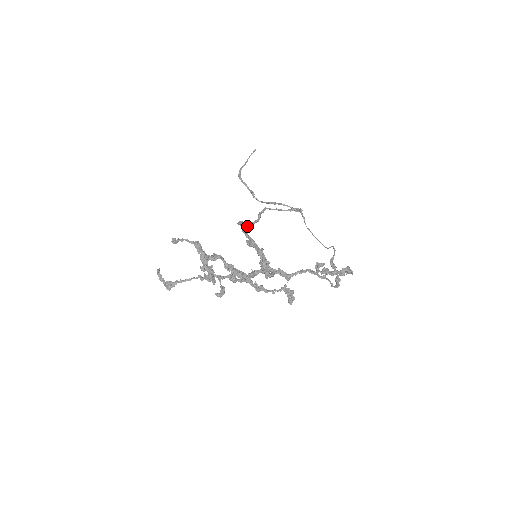
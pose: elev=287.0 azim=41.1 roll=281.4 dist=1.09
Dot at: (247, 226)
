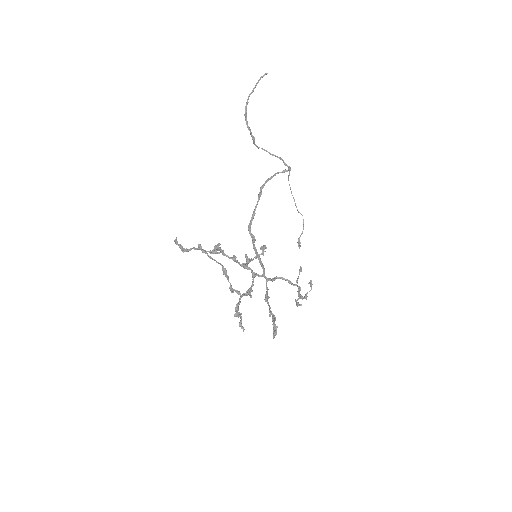
Dot at: occluded
